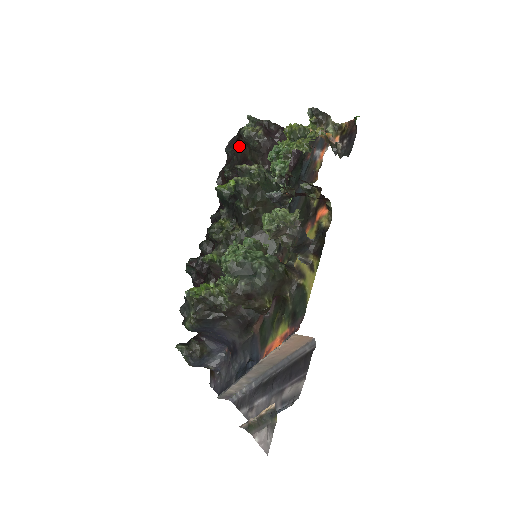
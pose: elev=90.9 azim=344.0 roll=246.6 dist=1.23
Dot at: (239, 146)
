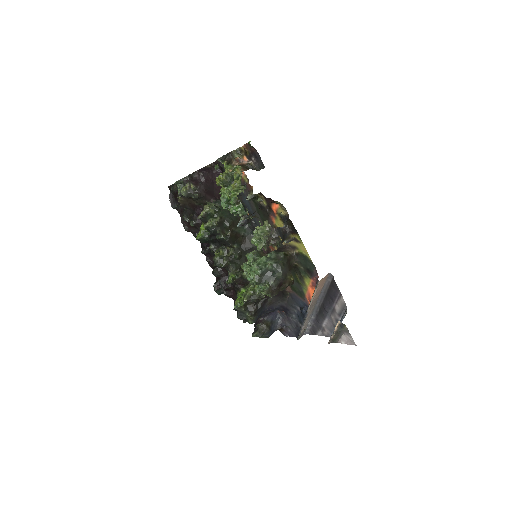
Dot at: (183, 201)
